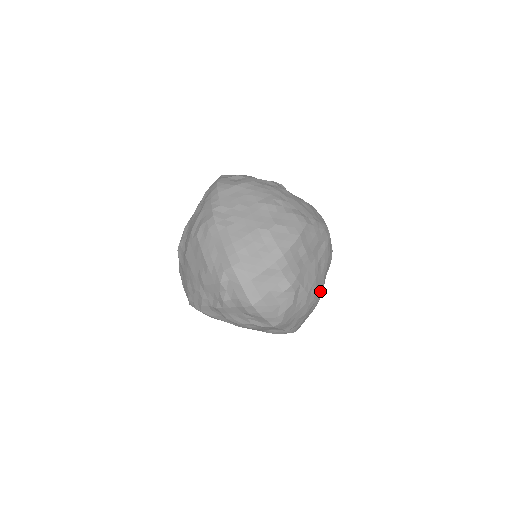
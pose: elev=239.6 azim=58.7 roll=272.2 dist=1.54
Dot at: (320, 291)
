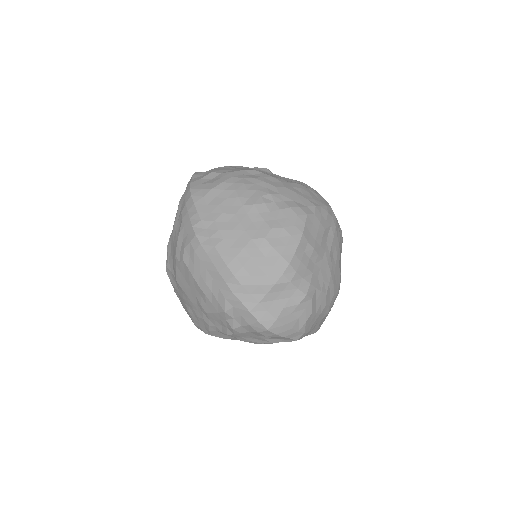
Dot at: (338, 283)
